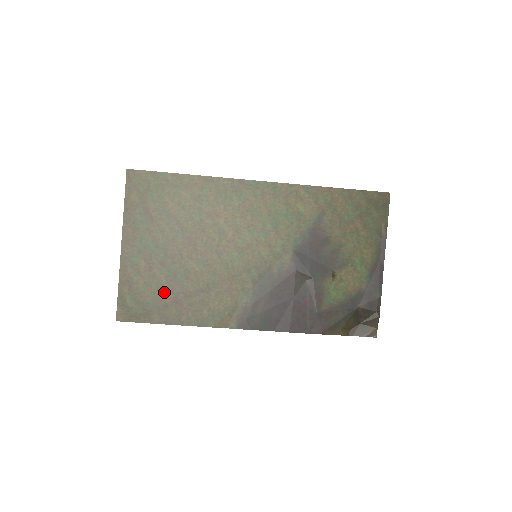
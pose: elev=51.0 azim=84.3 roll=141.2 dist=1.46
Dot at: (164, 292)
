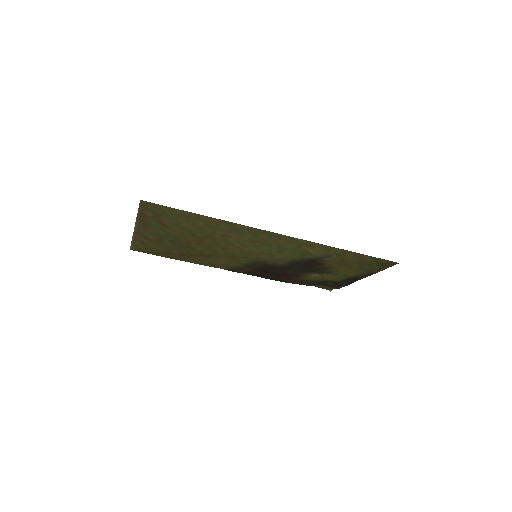
Dot at: (171, 250)
